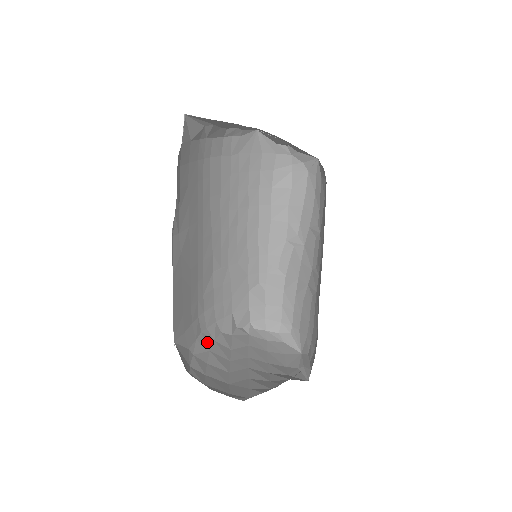
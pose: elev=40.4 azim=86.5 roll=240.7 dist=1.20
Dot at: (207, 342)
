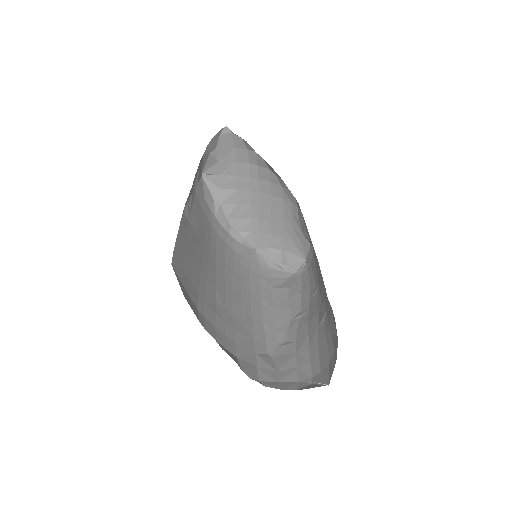
Dot at: occluded
